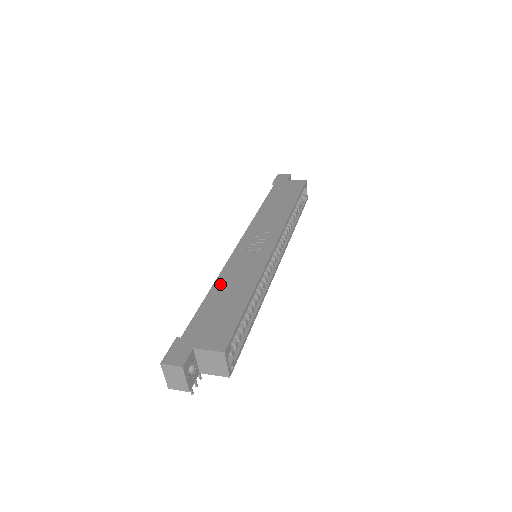
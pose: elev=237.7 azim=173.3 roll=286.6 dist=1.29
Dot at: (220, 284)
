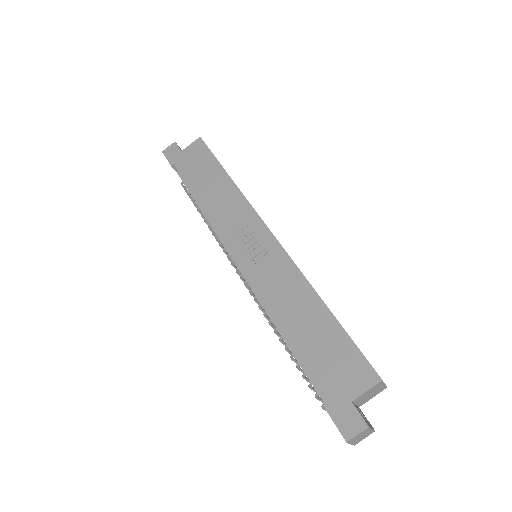
Dot at: (283, 319)
